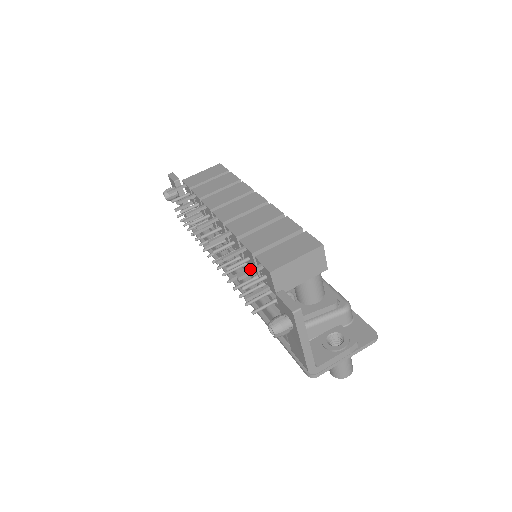
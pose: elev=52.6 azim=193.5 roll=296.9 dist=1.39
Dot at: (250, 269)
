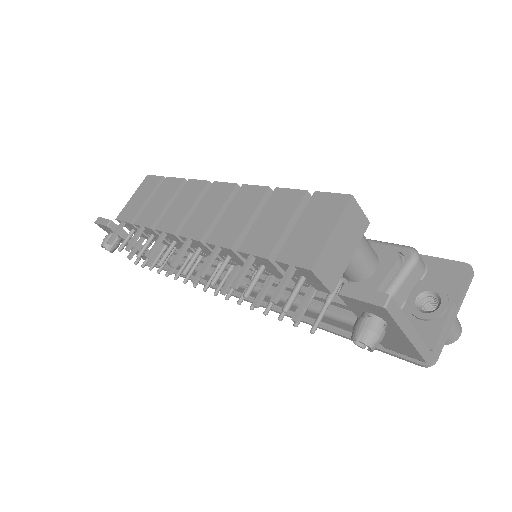
Dot at: (281, 281)
